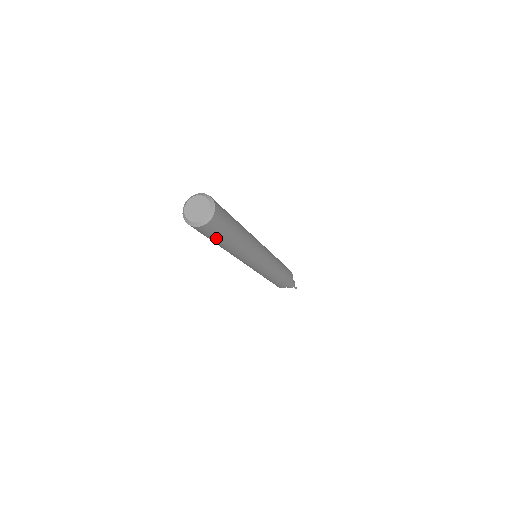
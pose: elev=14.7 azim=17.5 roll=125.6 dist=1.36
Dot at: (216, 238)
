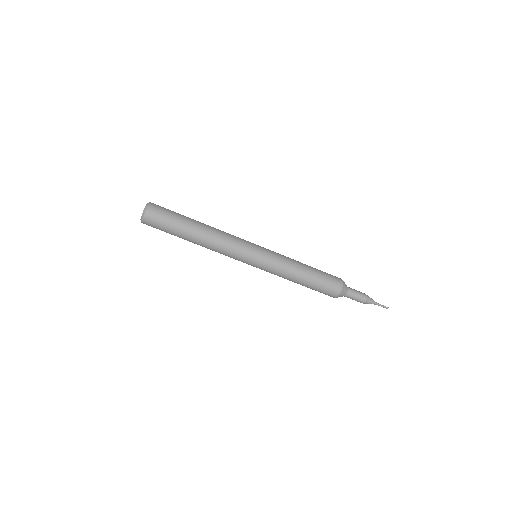
Dot at: (172, 221)
